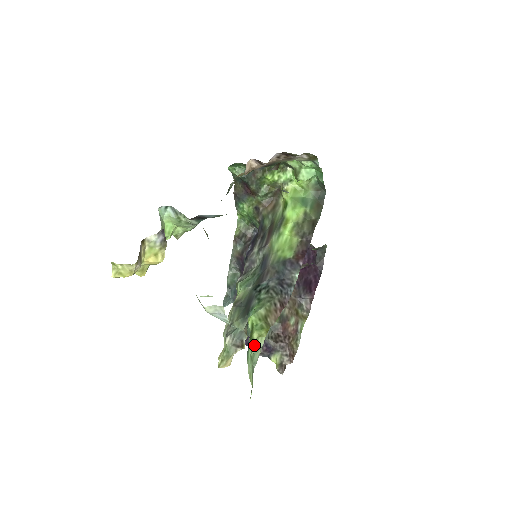
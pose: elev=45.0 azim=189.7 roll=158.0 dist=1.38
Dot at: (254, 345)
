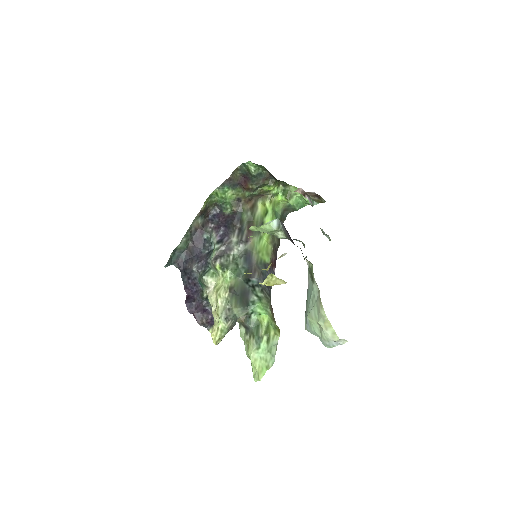
Dot at: (271, 340)
